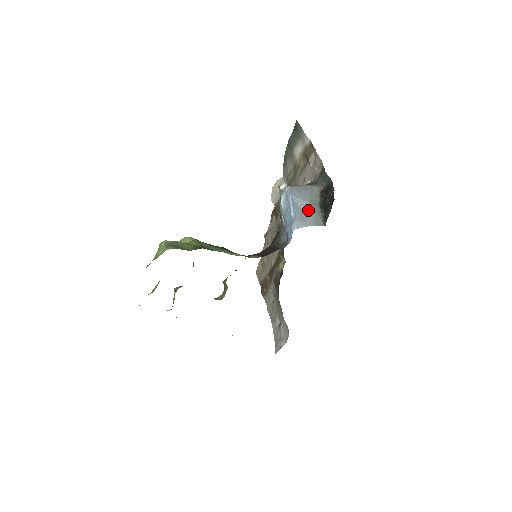
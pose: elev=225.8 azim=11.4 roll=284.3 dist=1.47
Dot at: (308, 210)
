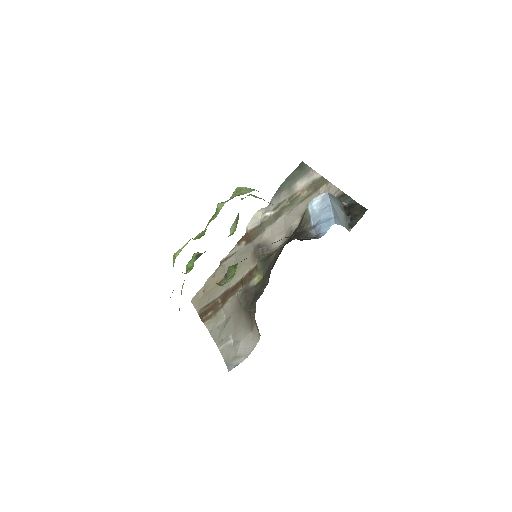
Dot at: (341, 214)
